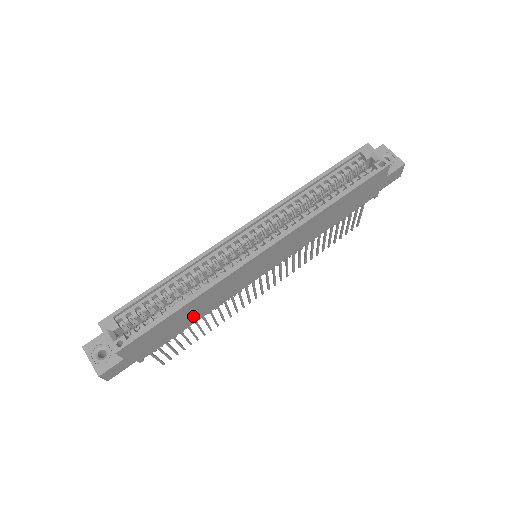
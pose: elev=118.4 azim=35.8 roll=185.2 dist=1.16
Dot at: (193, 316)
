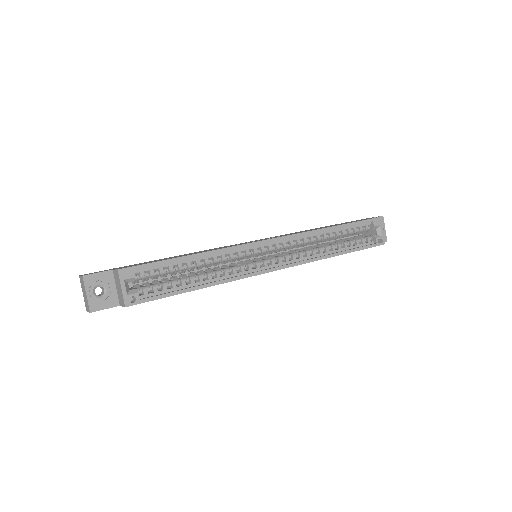
Dot at: occluded
